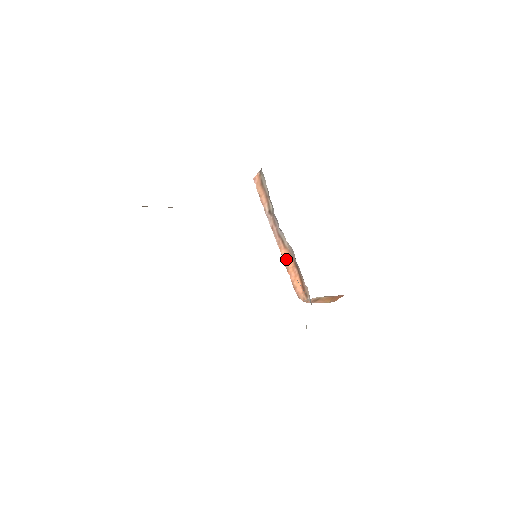
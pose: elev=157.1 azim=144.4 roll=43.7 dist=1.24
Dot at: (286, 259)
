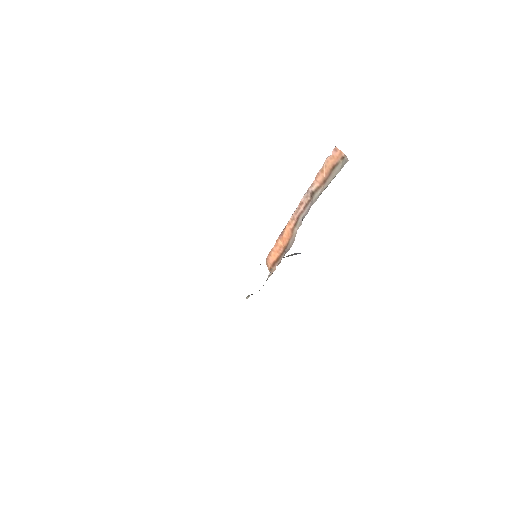
Dot at: (284, 235)
